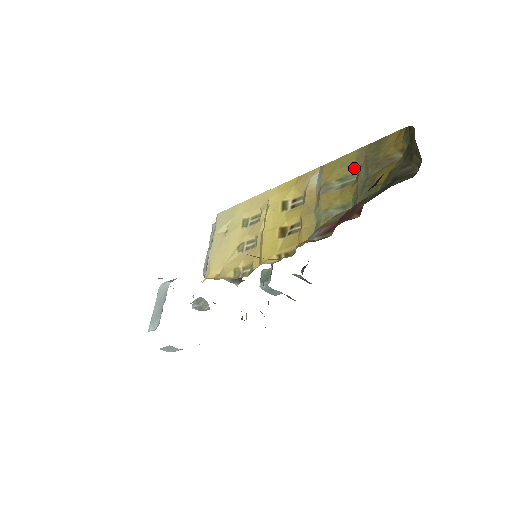
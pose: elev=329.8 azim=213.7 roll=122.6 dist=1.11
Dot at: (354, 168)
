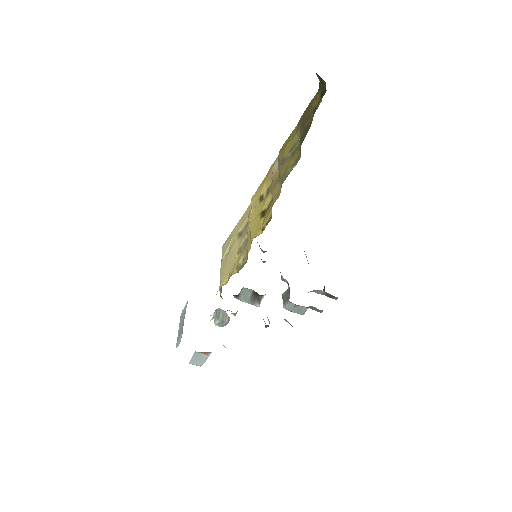
Dot at: (297, 135)
